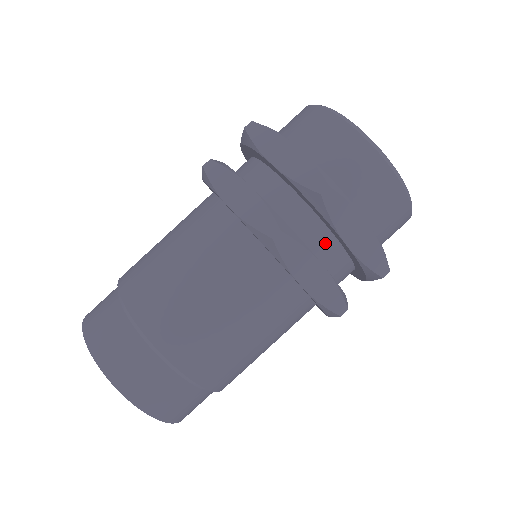
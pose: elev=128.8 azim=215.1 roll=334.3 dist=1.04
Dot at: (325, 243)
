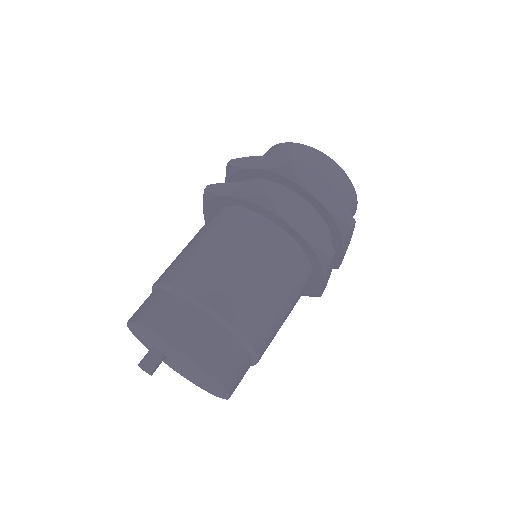
Dot at: (303, 208)
